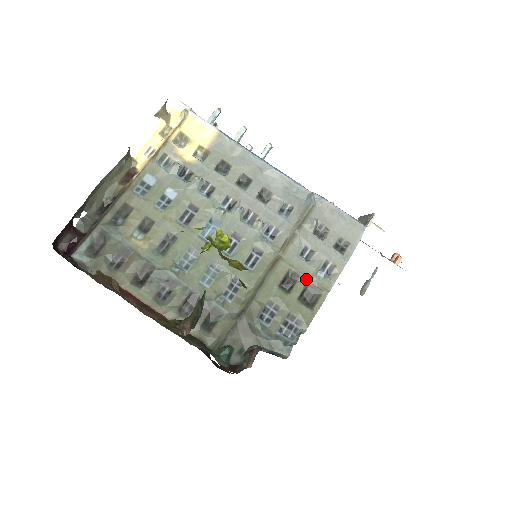
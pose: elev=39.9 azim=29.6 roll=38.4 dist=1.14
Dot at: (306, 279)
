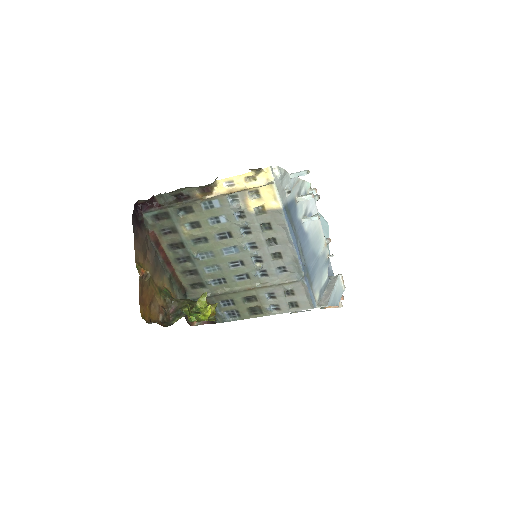
Dot at: (260, 304)
